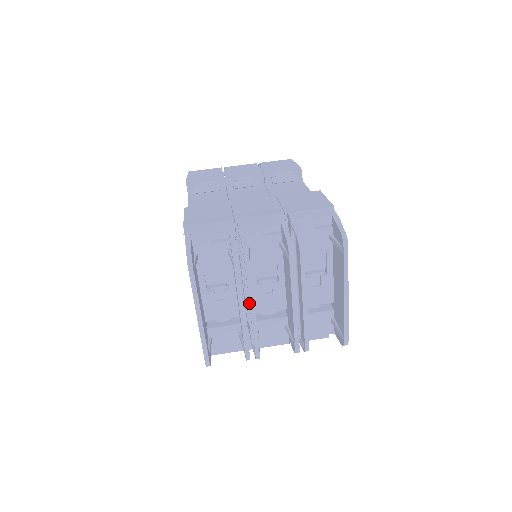
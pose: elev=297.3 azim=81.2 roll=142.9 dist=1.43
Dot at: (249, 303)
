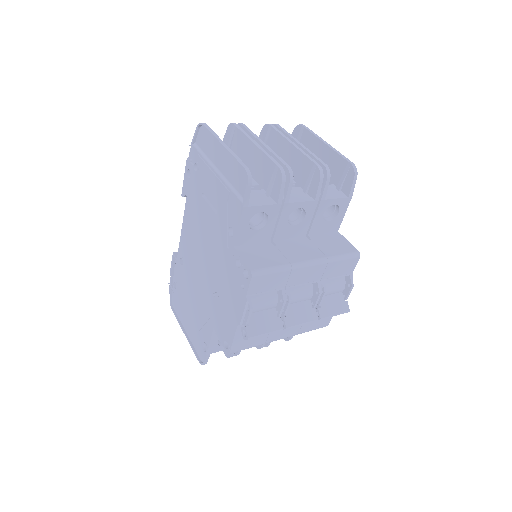
Dot at: (258, 140)
